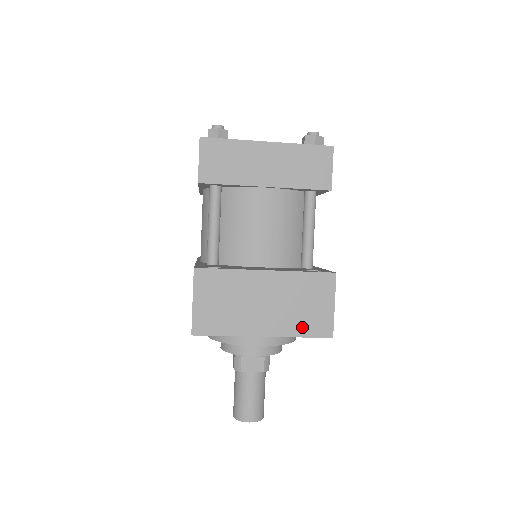
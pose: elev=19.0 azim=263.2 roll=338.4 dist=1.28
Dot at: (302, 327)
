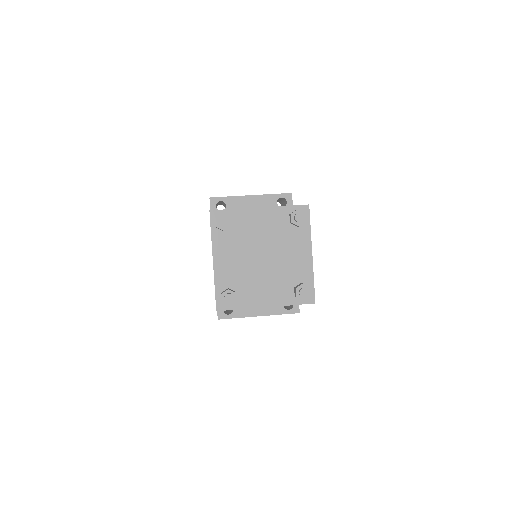
Dot at: occluded
